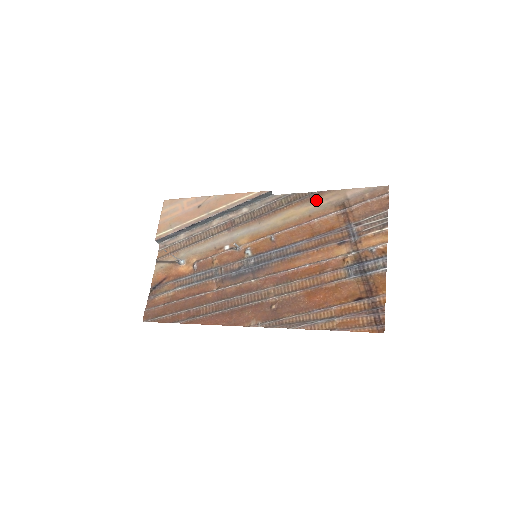
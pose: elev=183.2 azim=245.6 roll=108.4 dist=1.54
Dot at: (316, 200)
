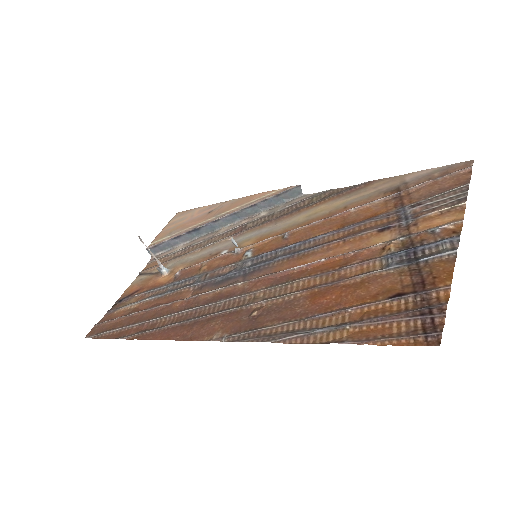
Dot at: (359, 191)
